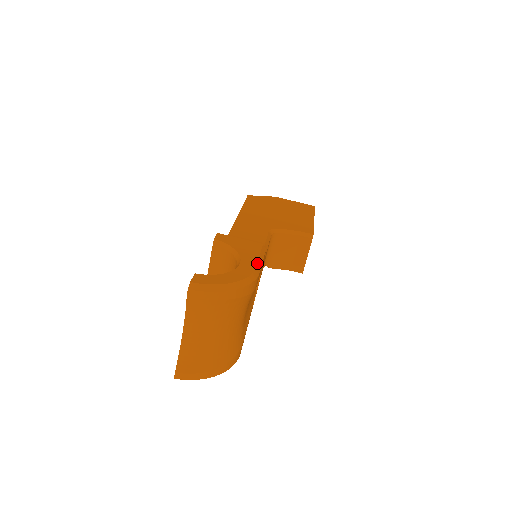
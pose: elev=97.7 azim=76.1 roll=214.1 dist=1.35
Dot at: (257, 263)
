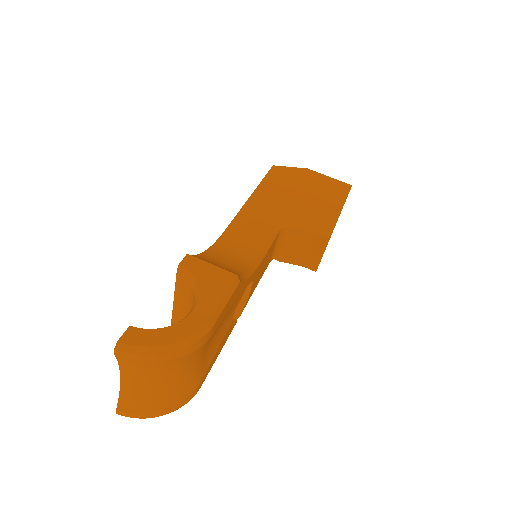
Dot at: (215, 310)
